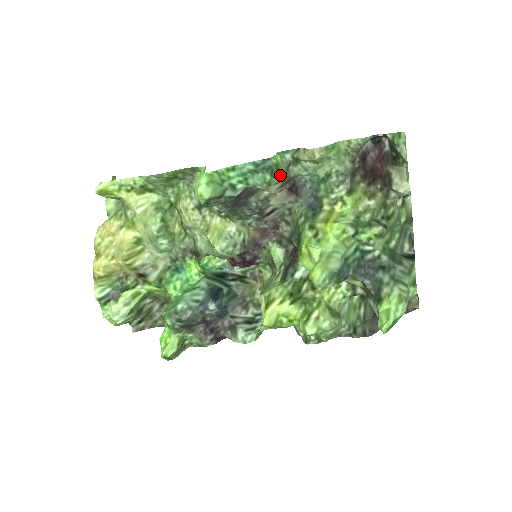
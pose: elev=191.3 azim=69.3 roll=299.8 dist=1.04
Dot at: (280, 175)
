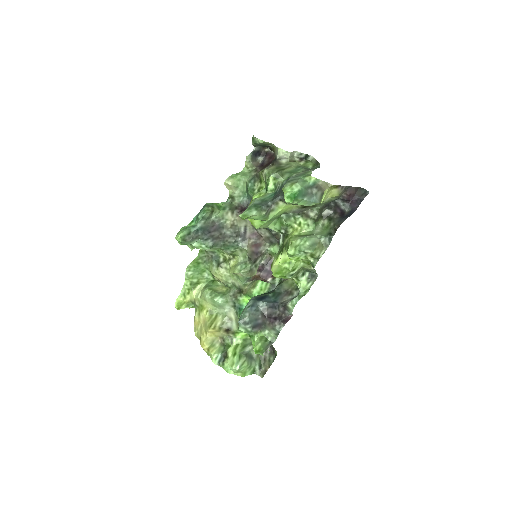
Dot at: (226, 208)
